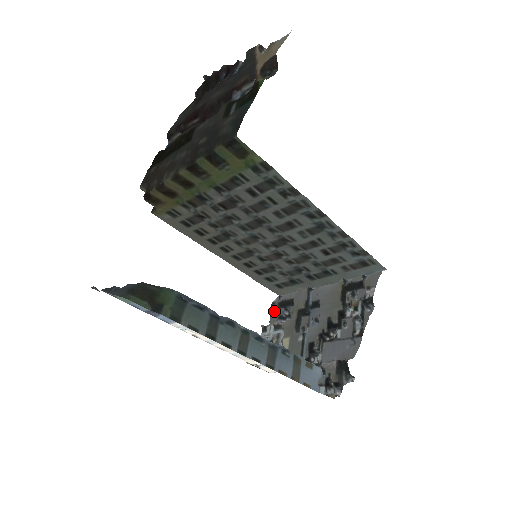
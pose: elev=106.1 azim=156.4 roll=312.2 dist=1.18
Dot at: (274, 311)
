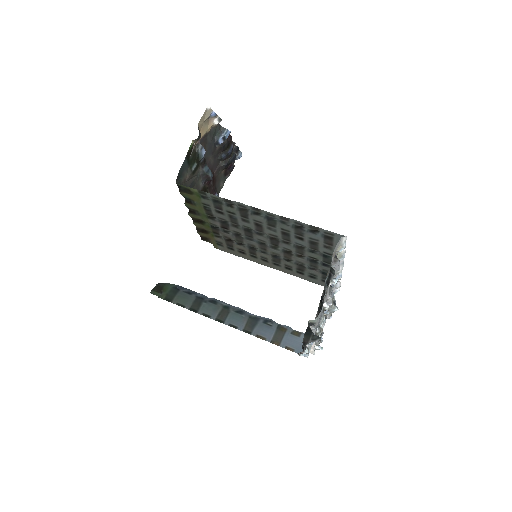
Dot at: occluded
